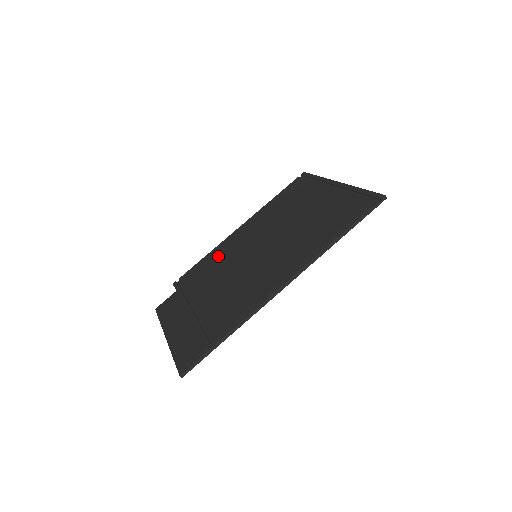
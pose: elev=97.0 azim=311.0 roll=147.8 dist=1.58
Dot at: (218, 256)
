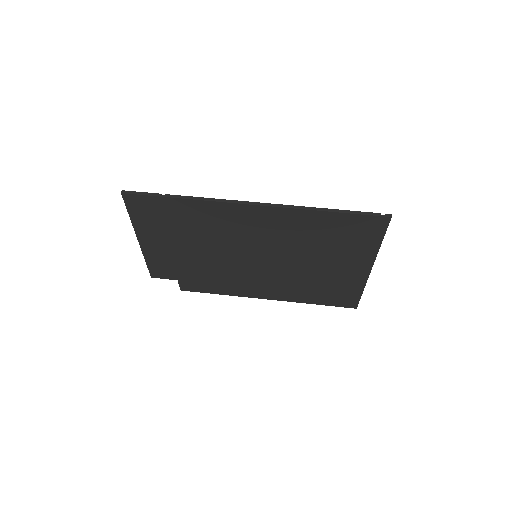
Dot at: occluded
